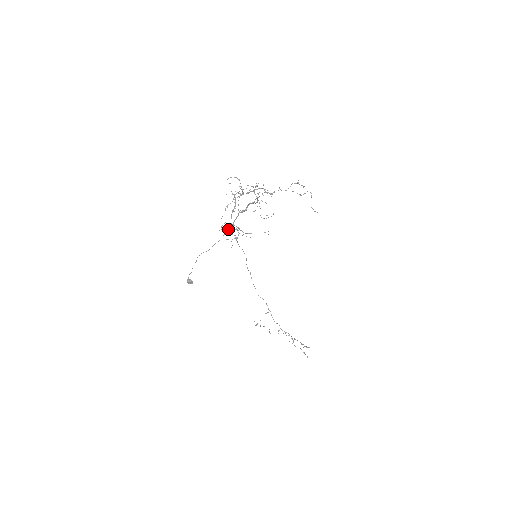
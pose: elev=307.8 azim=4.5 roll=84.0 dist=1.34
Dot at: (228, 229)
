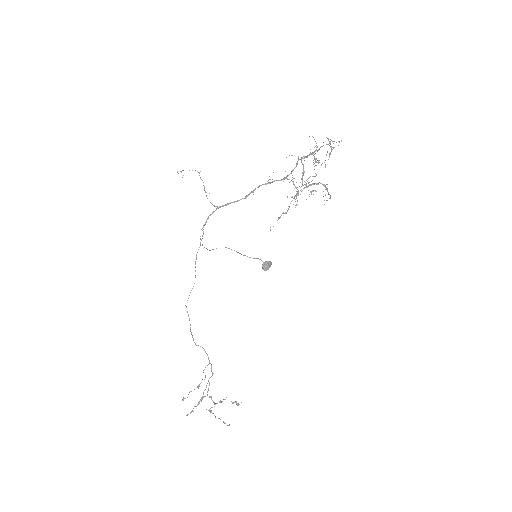
Dot at: (298, 193)
